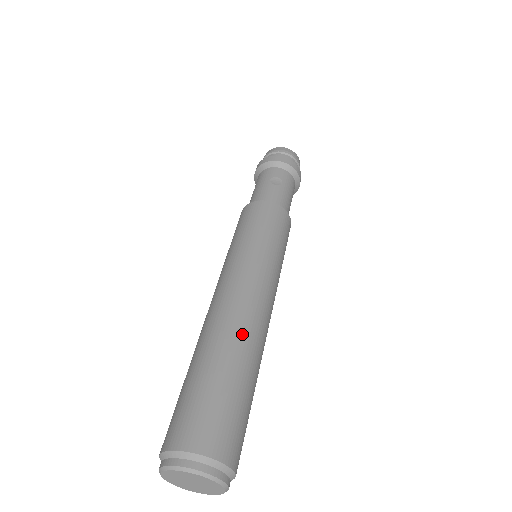
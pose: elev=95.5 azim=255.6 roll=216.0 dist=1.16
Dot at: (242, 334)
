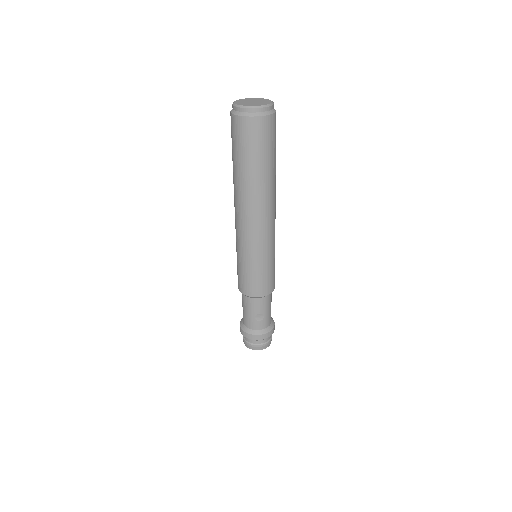
Dot at: occluded
